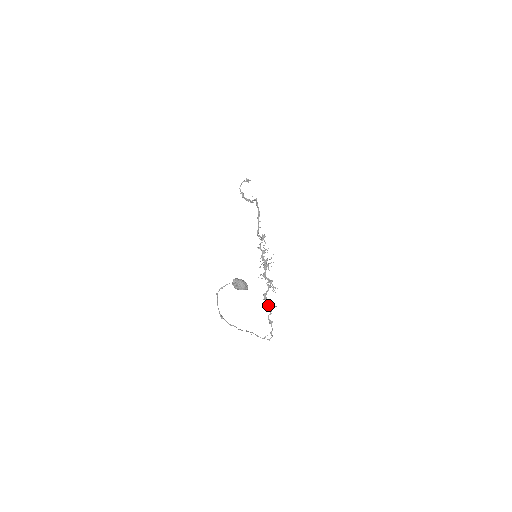
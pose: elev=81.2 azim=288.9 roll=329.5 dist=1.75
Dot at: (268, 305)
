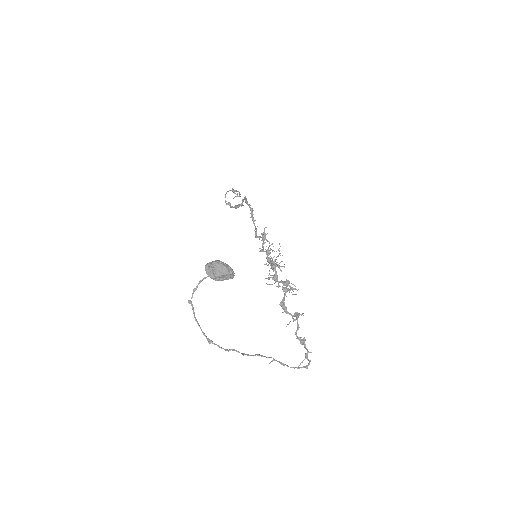
Dot at: occluded
